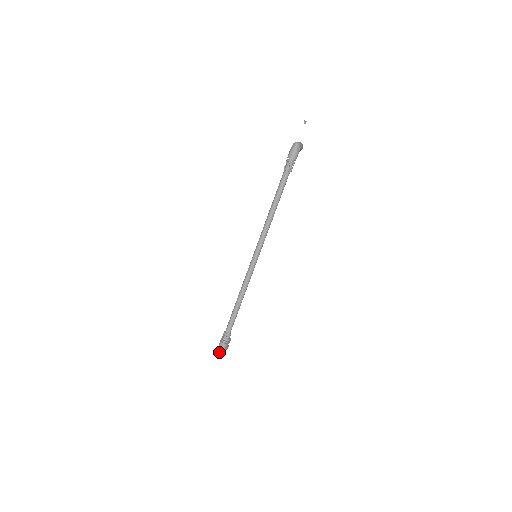
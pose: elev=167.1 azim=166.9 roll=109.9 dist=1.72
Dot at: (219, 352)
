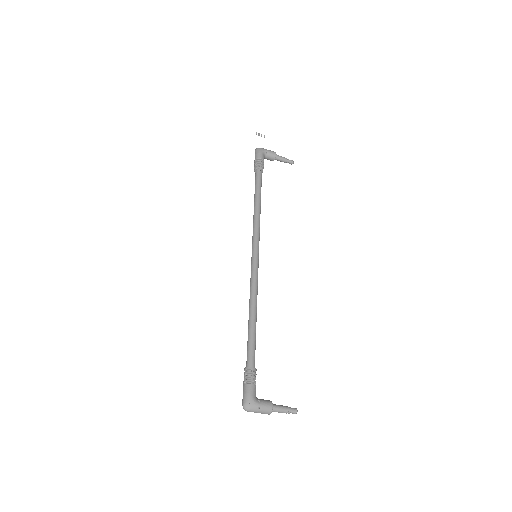
Dot at: (242, 403)
